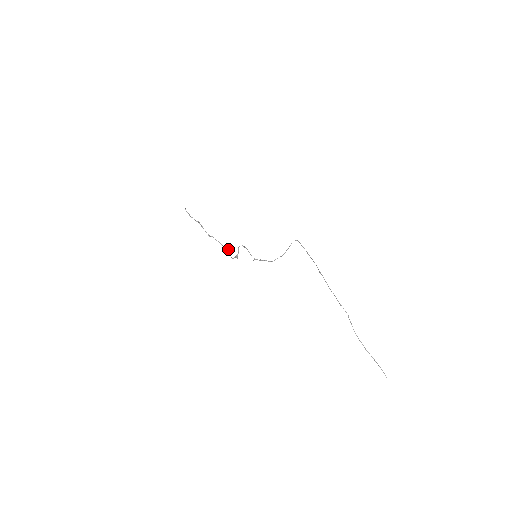
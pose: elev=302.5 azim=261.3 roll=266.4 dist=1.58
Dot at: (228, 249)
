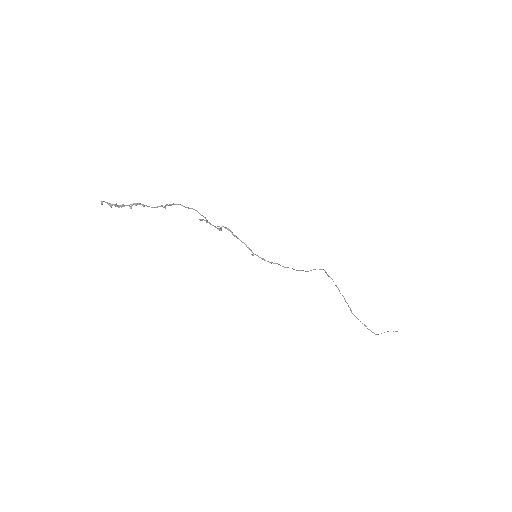
Dot at: (202, 220)
